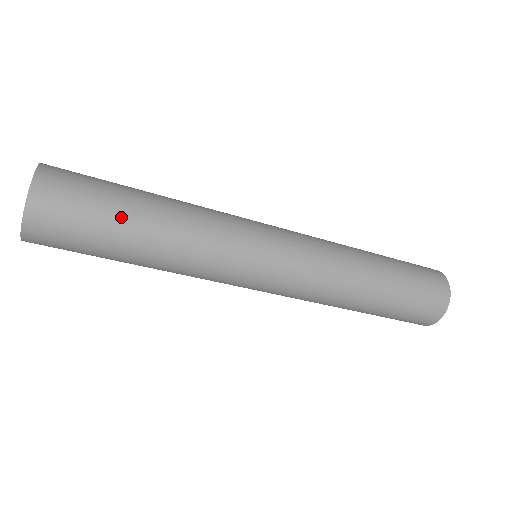
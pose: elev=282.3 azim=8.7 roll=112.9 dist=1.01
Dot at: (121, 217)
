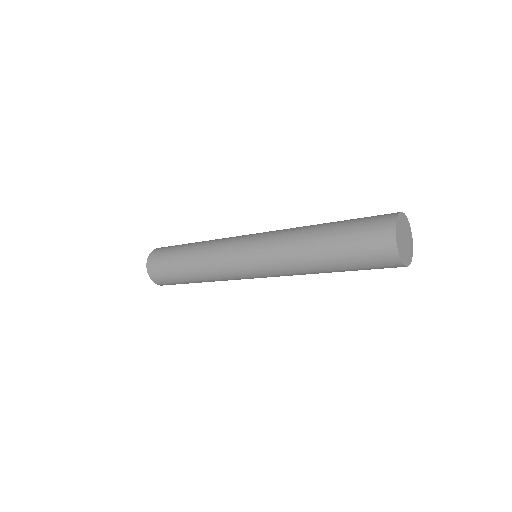
Dot at: (180, 276)
